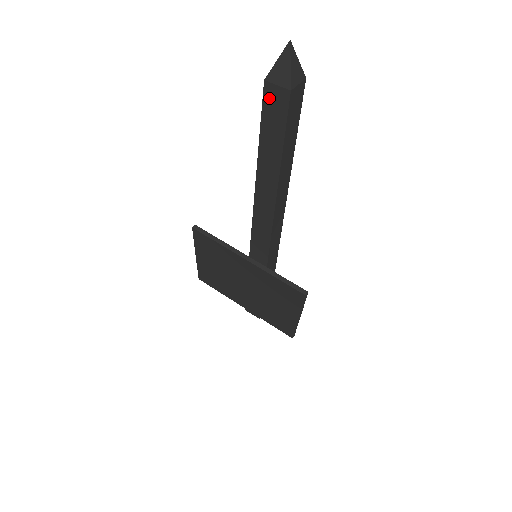
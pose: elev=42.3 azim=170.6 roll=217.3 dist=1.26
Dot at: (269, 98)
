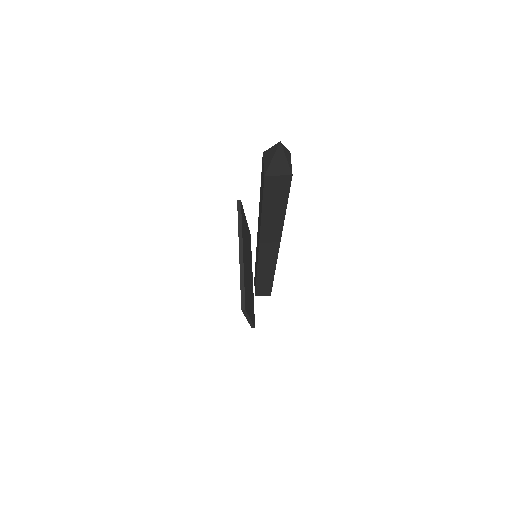
Dot at: occluded
